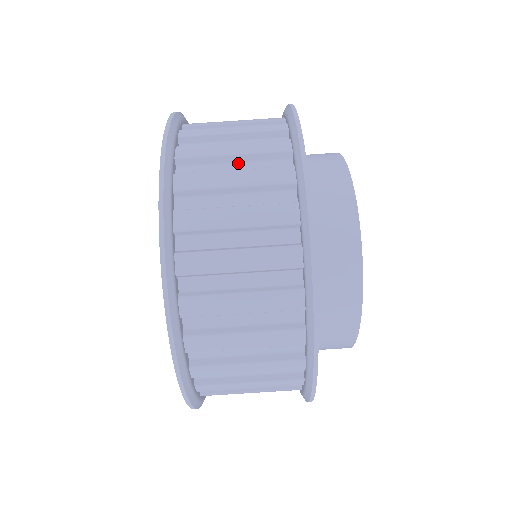
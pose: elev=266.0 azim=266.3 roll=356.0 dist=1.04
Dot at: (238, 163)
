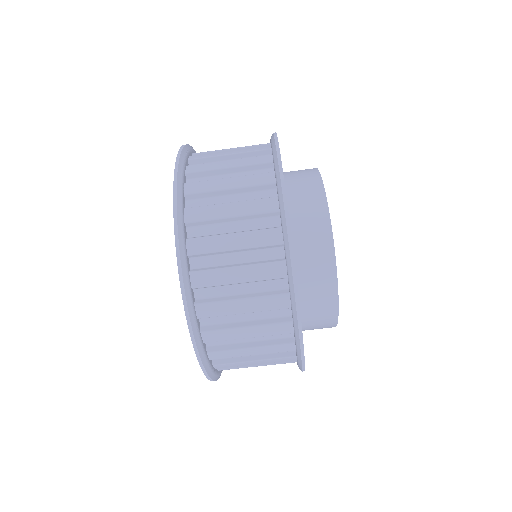
Dot at: (239, 253)
